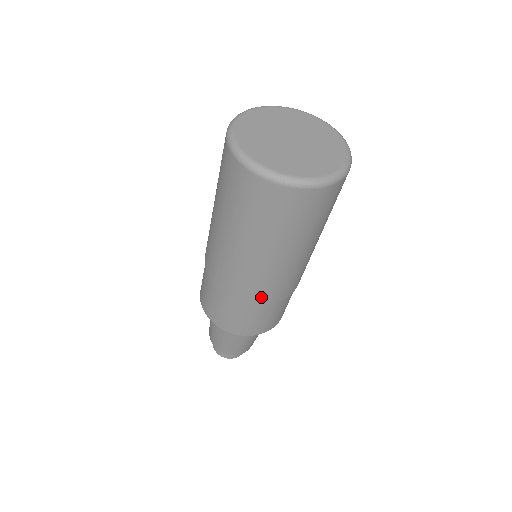
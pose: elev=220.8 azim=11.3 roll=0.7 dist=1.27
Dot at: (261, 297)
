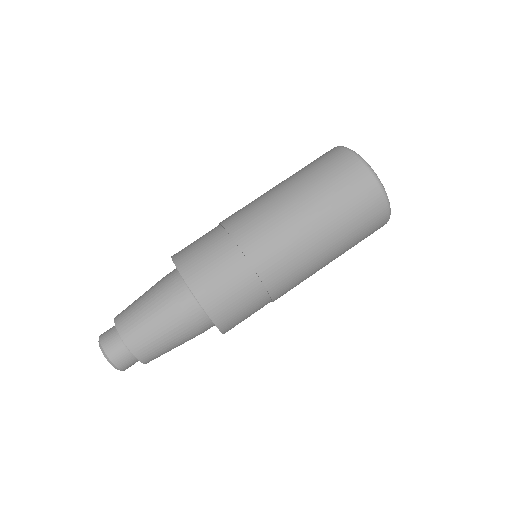
Dot at: (245, 232)
